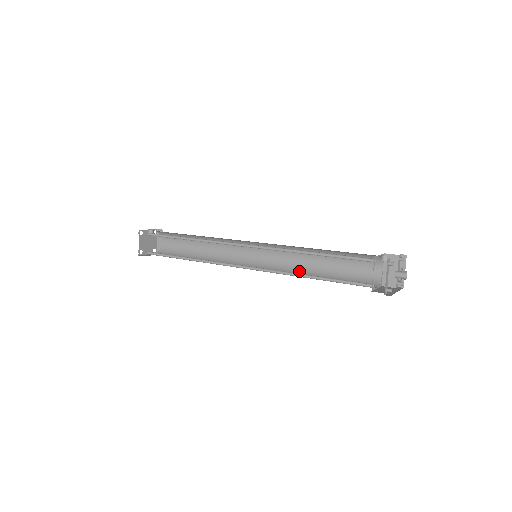
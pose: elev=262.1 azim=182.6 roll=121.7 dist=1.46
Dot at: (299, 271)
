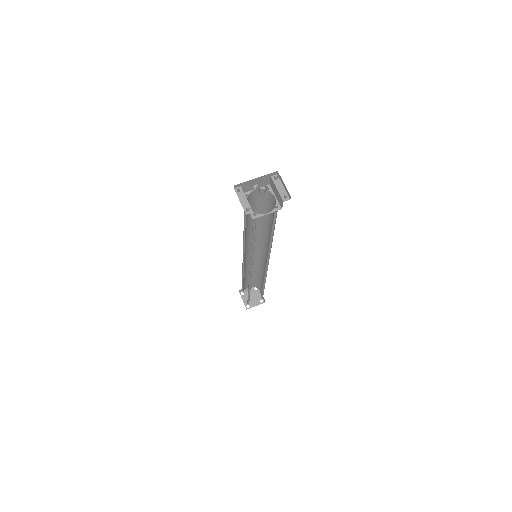
Dot at: occluded
